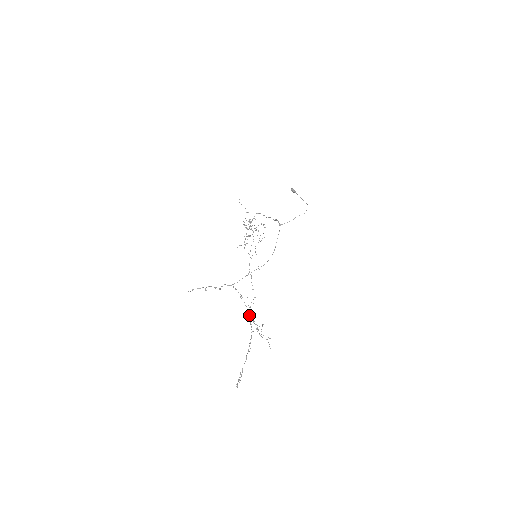
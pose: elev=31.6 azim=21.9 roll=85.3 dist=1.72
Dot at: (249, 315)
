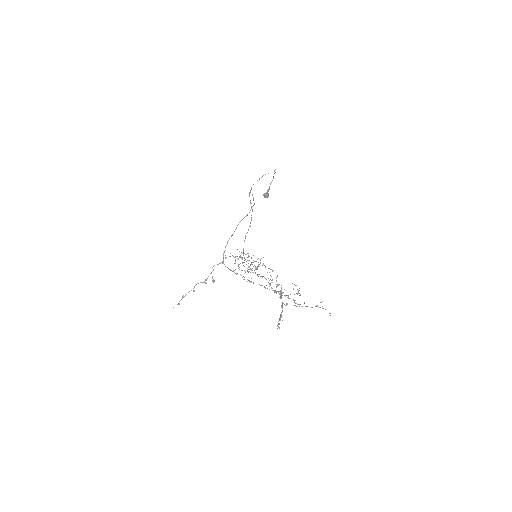
Dot at: occluded
